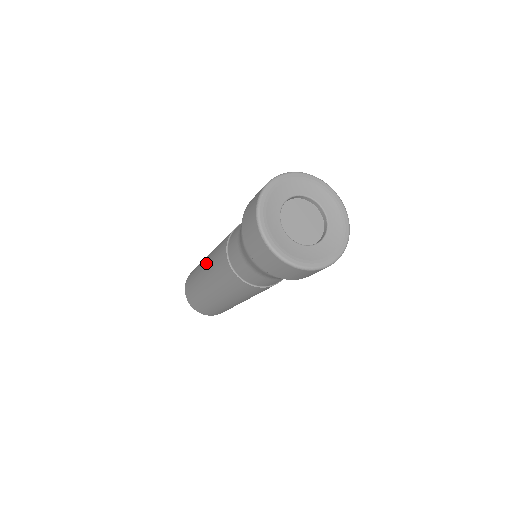
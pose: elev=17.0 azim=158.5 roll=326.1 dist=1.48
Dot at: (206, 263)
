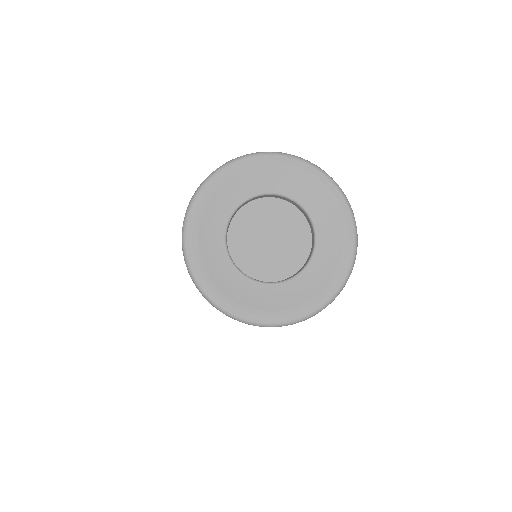
Dot at: occluded
